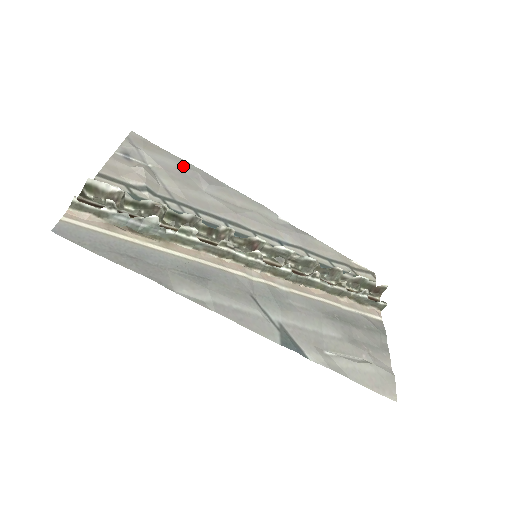
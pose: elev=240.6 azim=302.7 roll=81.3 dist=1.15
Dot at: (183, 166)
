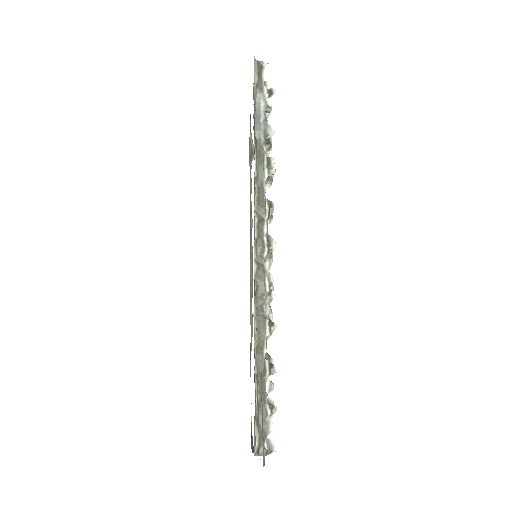
Dot at: occluded
